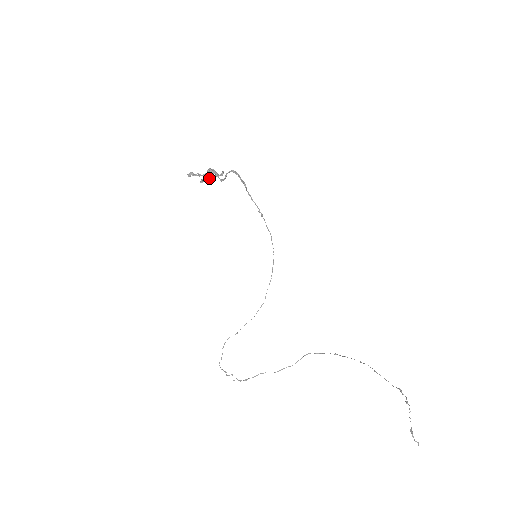
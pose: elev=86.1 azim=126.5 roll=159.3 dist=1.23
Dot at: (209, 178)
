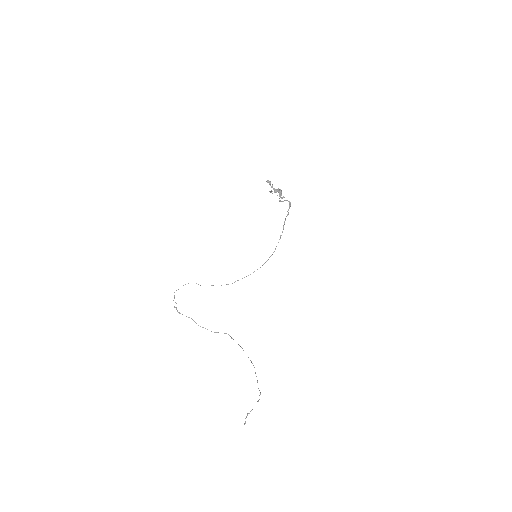
Dot at: occluded
